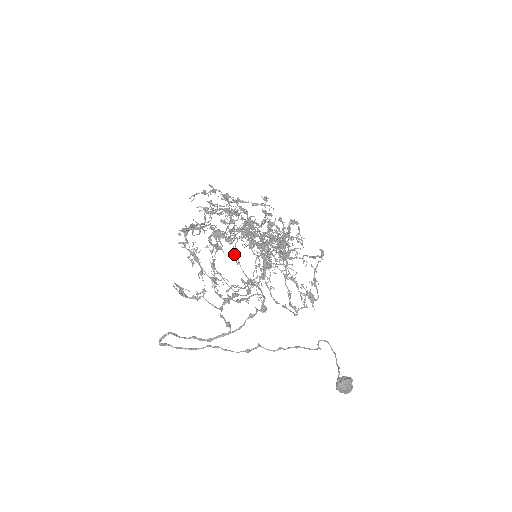
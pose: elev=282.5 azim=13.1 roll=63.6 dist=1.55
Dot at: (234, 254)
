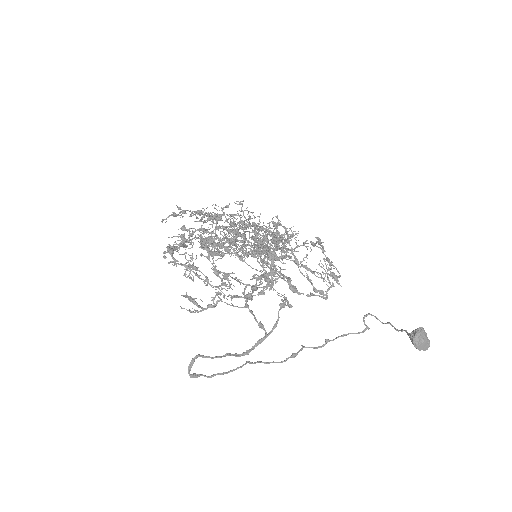
Dot at: occluded
